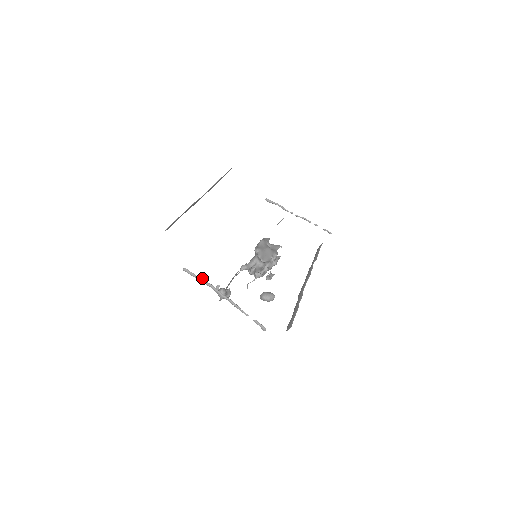
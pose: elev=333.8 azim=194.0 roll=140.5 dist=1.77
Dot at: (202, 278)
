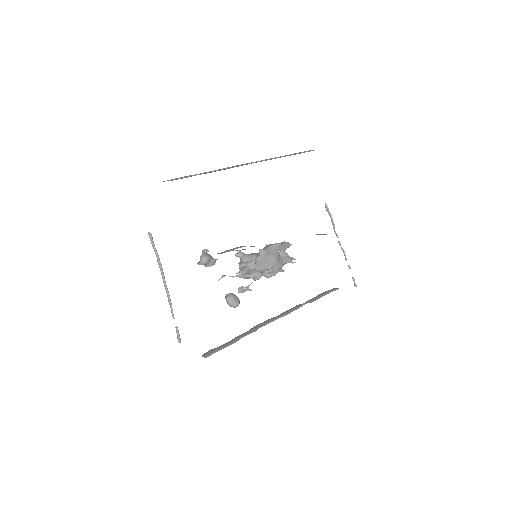
Dot at: occluded
